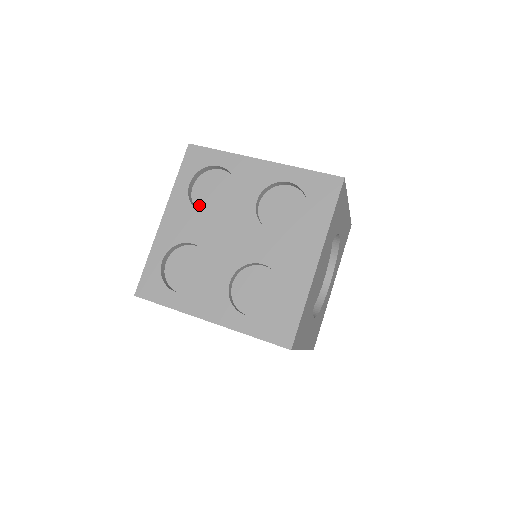
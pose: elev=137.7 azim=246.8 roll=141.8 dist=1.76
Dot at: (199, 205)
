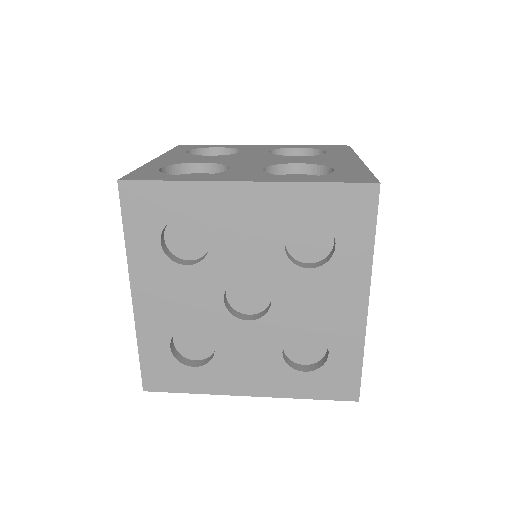
Dot at: occluded
